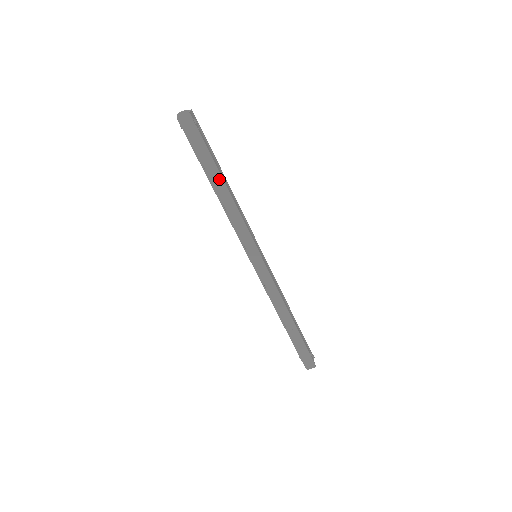
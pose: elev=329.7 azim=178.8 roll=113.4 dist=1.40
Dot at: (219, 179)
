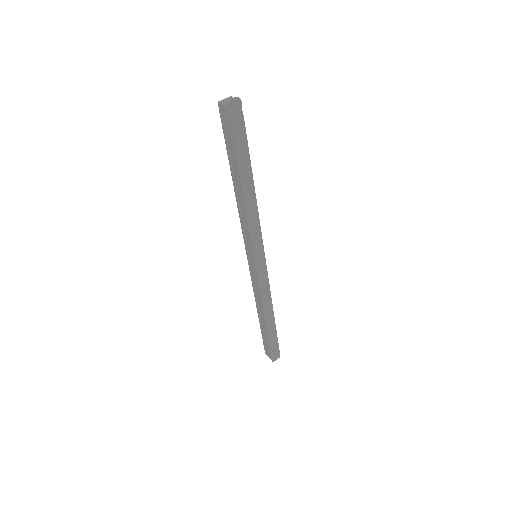
Dot at: (249, 176)
